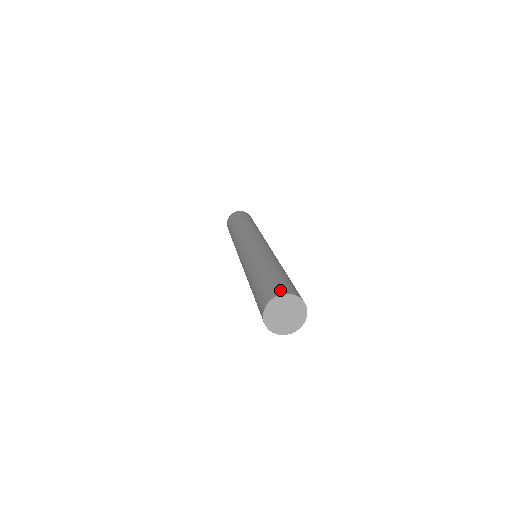
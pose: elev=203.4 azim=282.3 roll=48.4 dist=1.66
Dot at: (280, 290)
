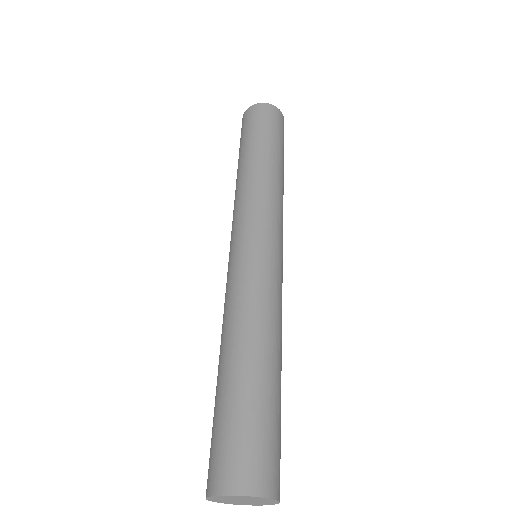
Dot at: (224, 477)
